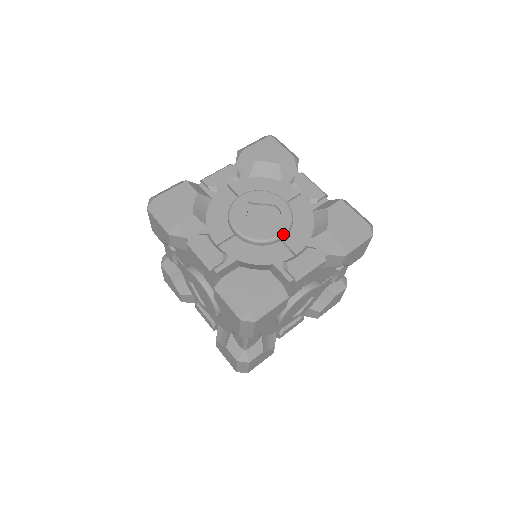
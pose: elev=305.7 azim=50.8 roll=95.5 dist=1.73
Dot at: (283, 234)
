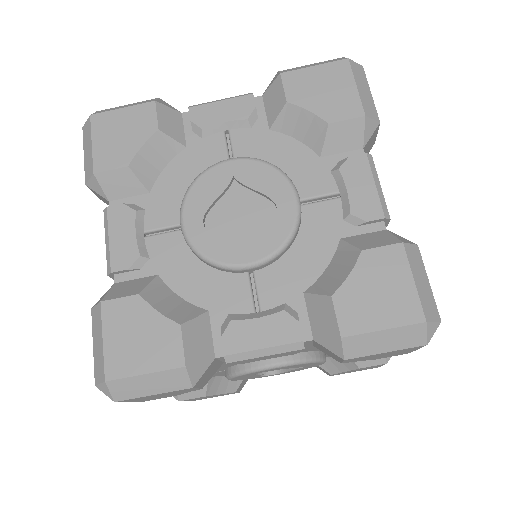
Dot at: (254, 264)
